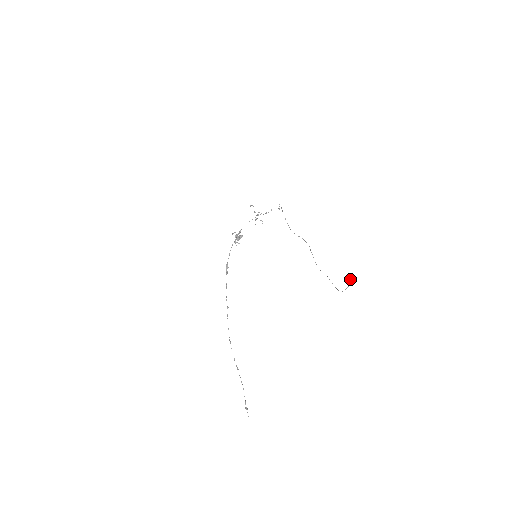
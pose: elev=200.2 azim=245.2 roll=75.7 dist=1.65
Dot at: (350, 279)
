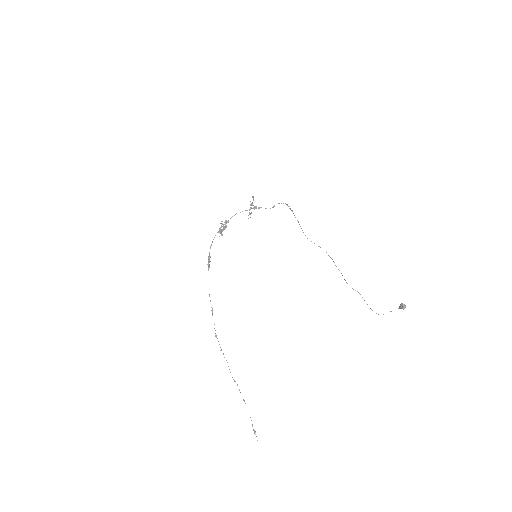
Dot at: (405, 306)
